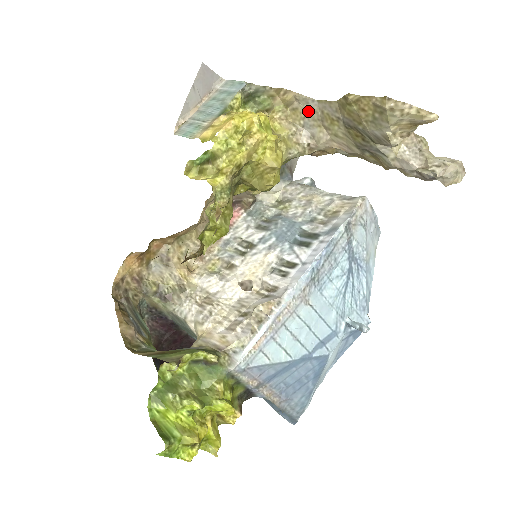
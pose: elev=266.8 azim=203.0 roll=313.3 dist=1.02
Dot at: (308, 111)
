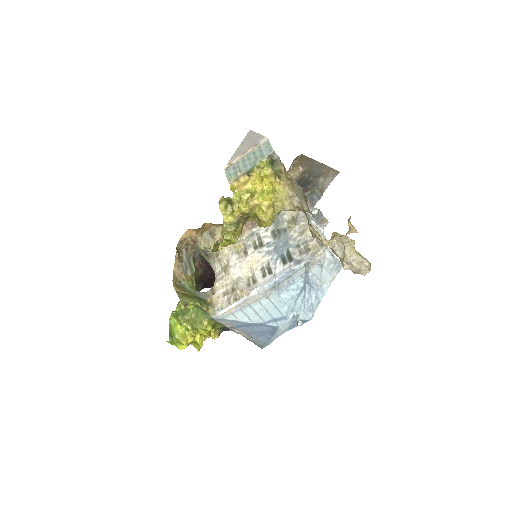
Dot at: (299, 189)
